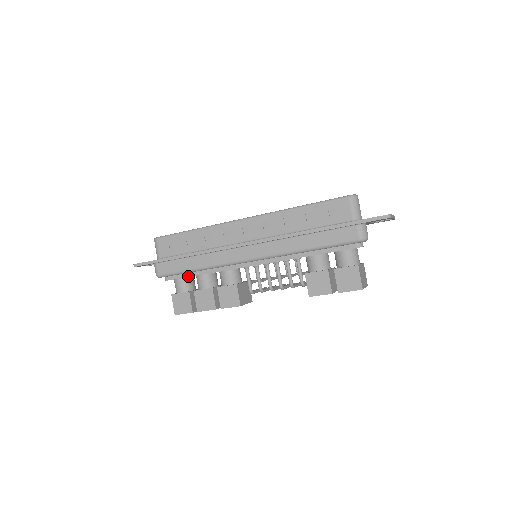
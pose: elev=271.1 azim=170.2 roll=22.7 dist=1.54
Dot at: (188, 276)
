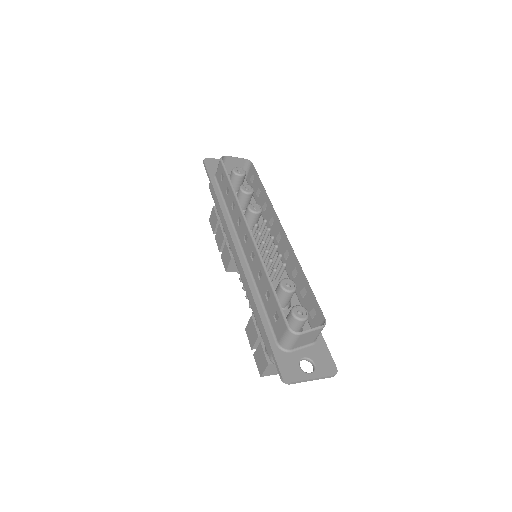
Dot at: occluded
